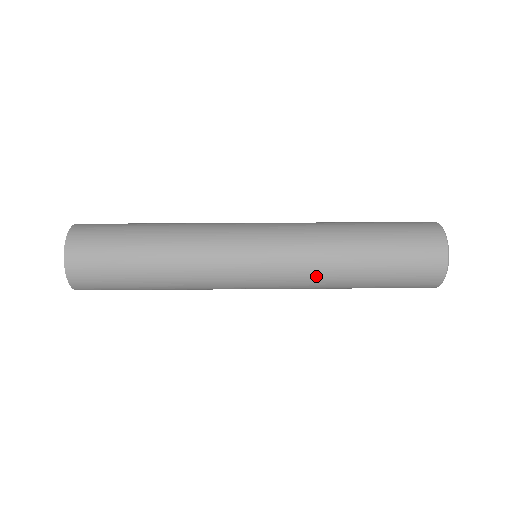
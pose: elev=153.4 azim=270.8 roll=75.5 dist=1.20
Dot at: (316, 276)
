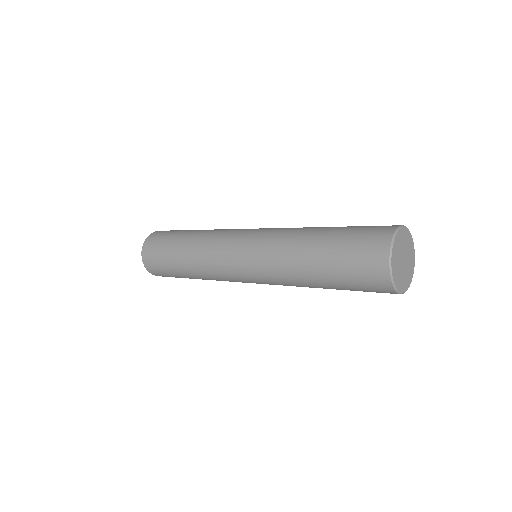
Dot at: (285, 281)
